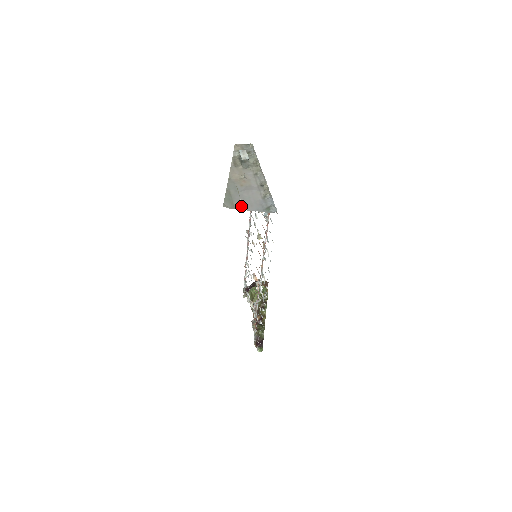
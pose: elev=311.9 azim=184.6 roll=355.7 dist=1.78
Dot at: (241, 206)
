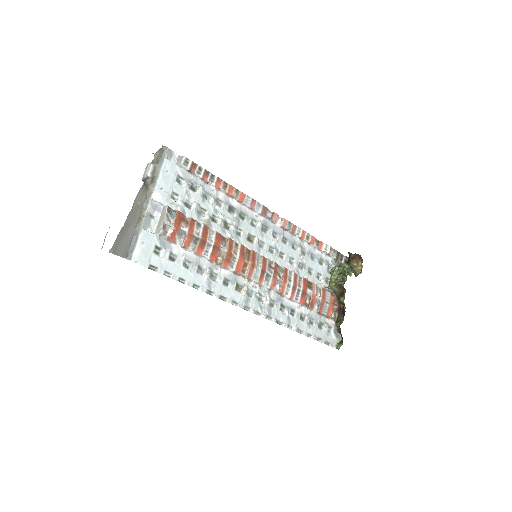
Dot at: (118, 249)
